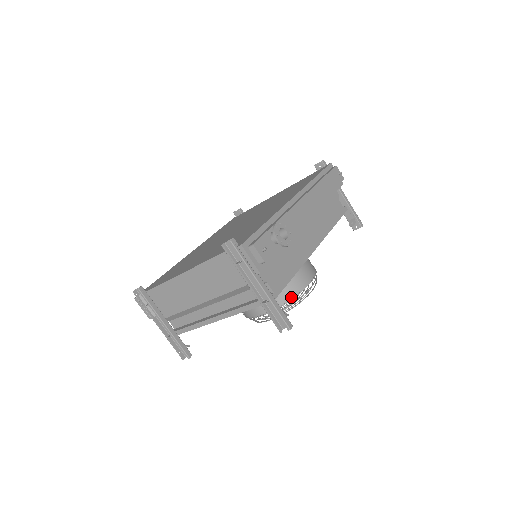
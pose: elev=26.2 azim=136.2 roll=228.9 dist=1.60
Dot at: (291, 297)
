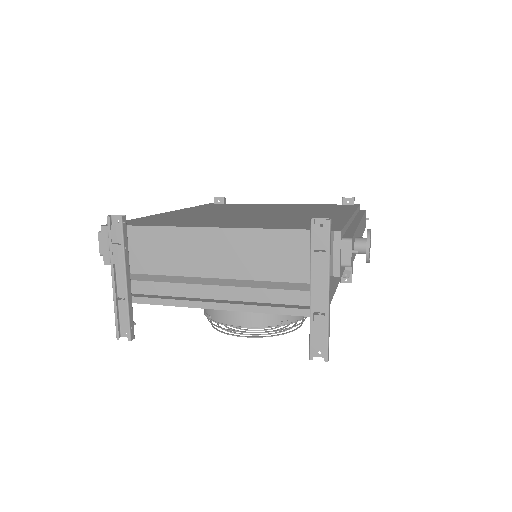
Dot at: (289, 321)
